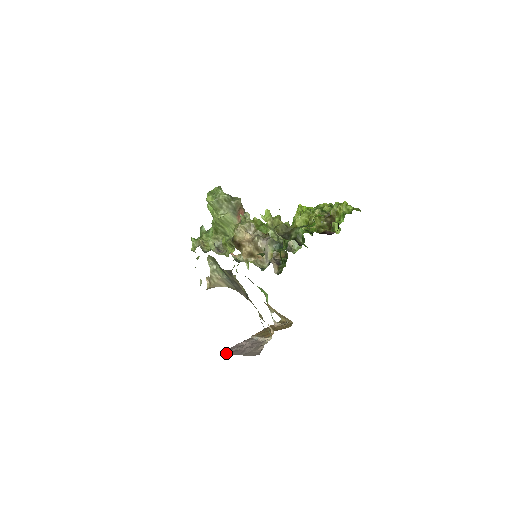
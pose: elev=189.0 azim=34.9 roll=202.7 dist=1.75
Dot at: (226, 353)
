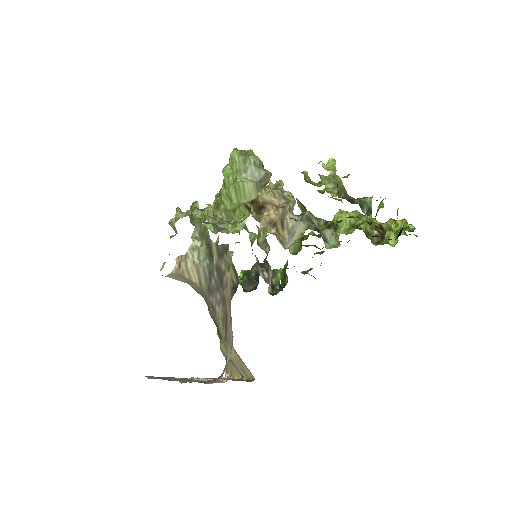
Dot at: occluded
